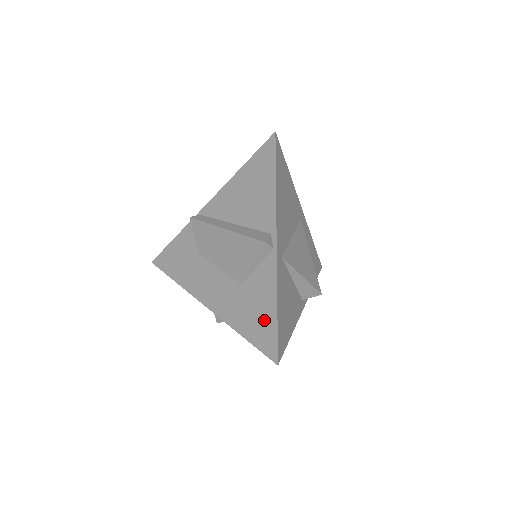
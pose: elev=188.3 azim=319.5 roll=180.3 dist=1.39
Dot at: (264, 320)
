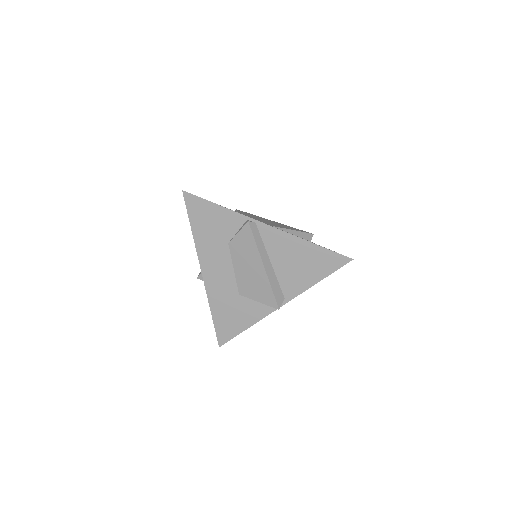
Dot at: (233, 325)
